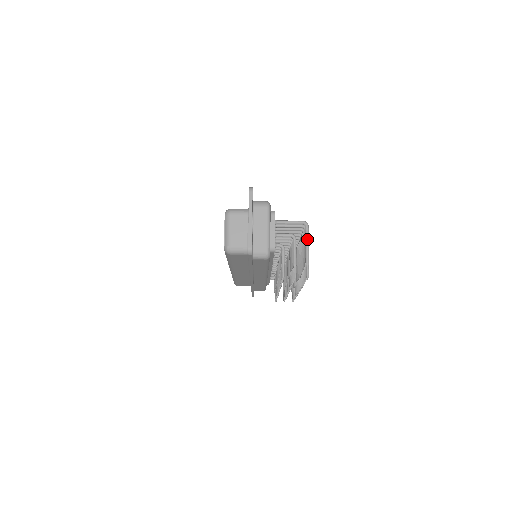
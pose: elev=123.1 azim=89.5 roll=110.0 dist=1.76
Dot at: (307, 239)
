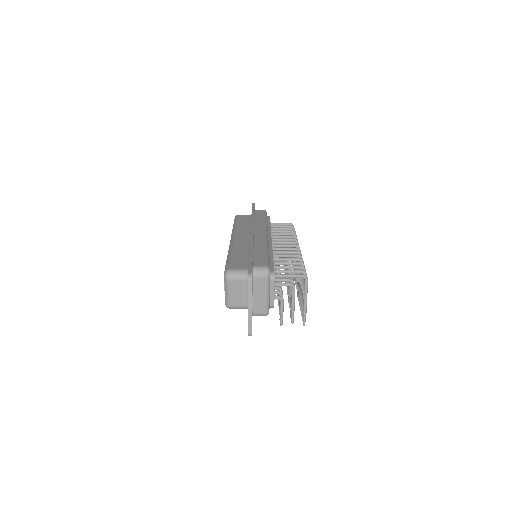
Dot at: (306, 293)
